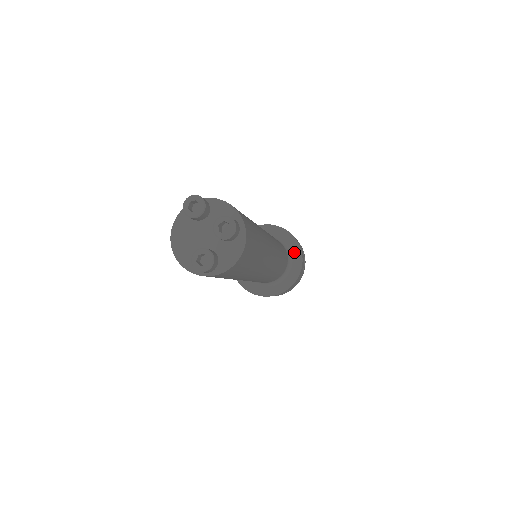
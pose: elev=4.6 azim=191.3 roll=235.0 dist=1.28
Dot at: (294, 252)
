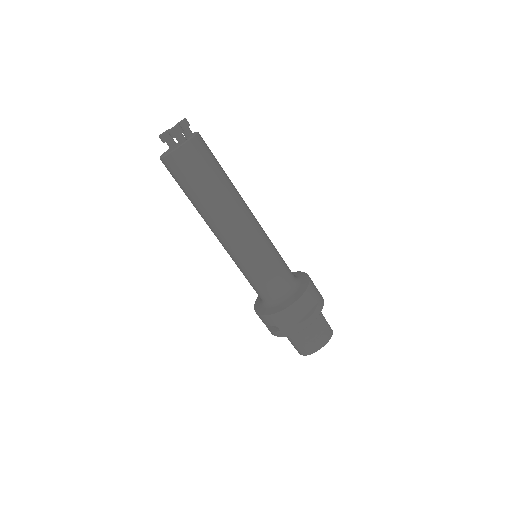
Dot at: (296, 274)
